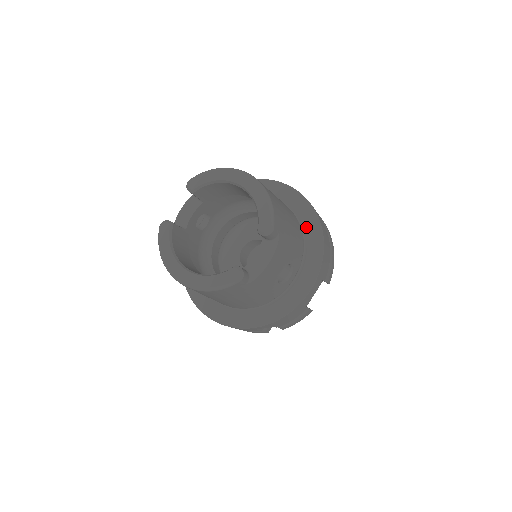
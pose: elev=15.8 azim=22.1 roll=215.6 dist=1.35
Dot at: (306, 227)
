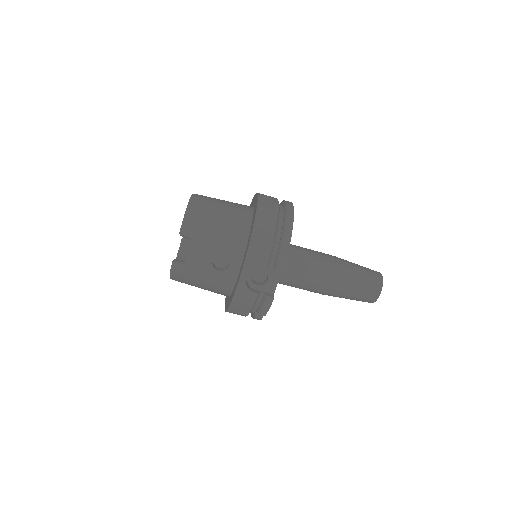
Dot at: occluded
